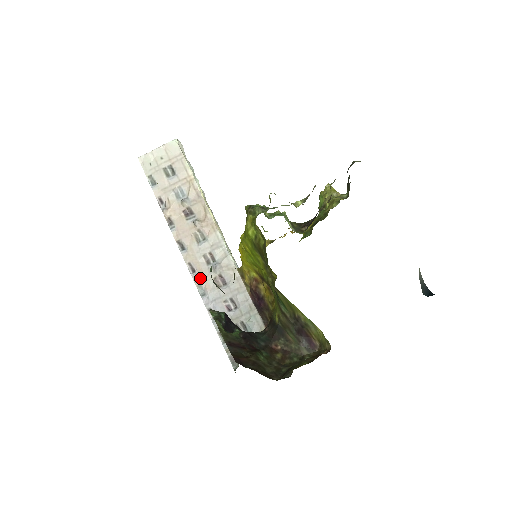
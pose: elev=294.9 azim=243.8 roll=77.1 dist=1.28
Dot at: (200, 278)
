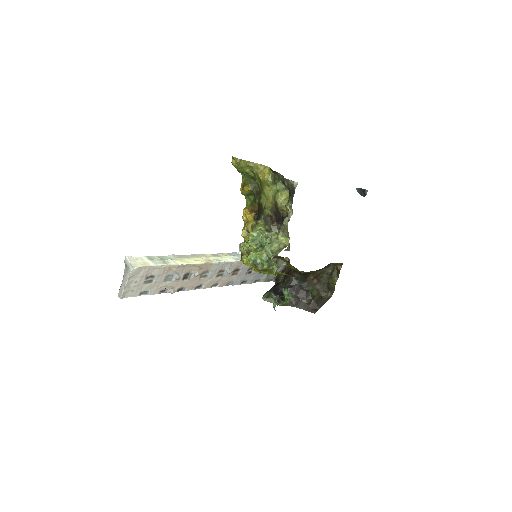
Dot at: (224, 283)
